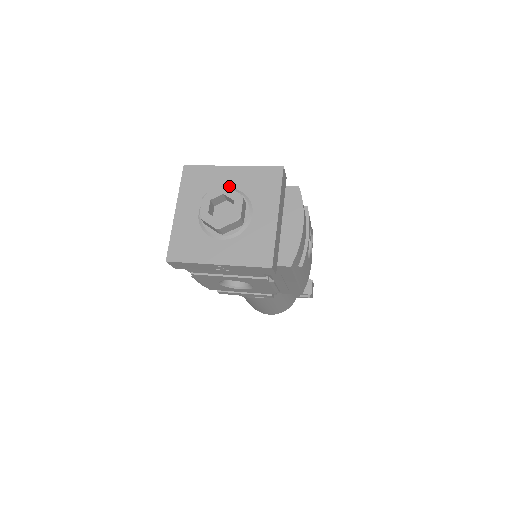
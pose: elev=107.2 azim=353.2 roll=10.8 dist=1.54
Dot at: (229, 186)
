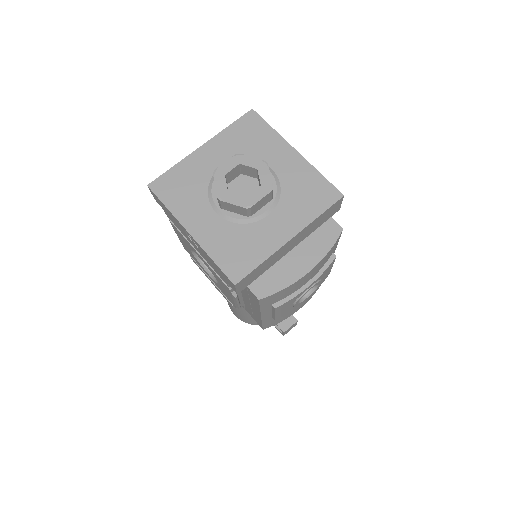
Dot at: (274, 167)
